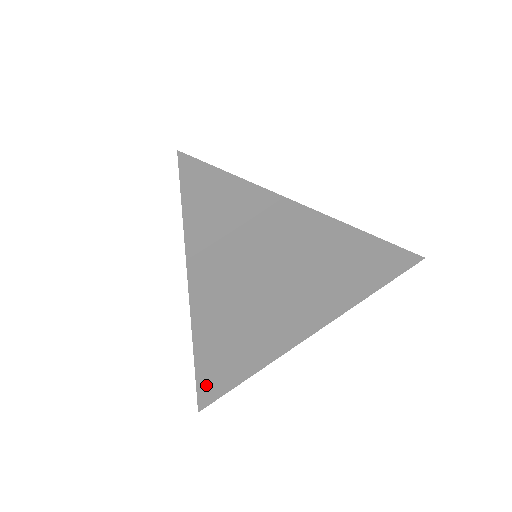
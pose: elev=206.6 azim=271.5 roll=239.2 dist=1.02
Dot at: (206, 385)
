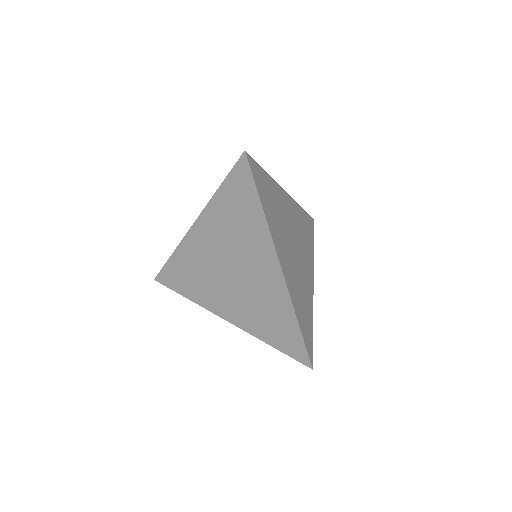
Dot at: occluded
